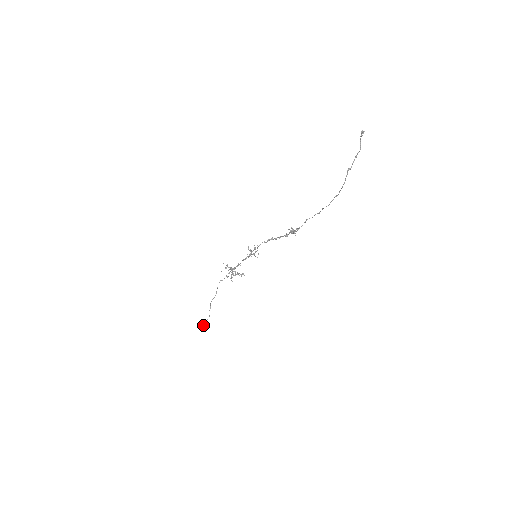
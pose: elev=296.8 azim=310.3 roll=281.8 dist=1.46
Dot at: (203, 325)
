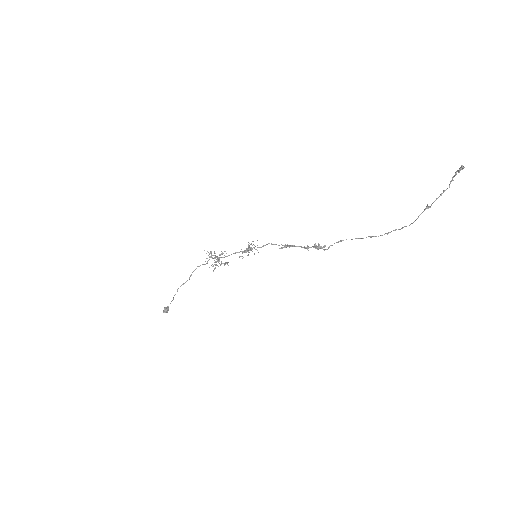
Dot at: (165, 310)
